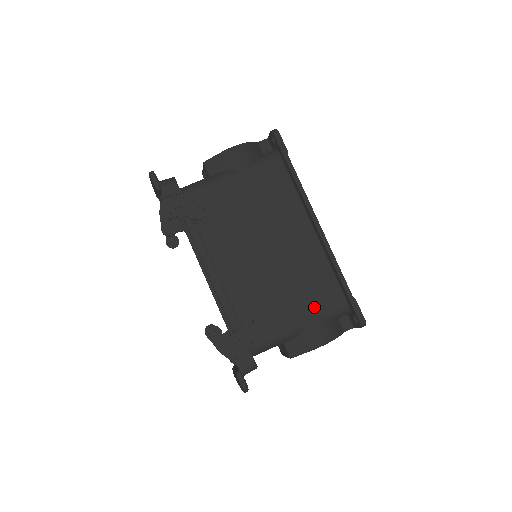
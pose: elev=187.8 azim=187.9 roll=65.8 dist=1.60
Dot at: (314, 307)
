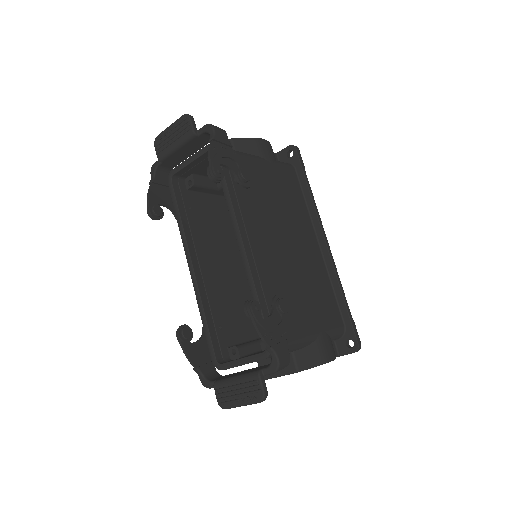
Dot at: (323, 318)
